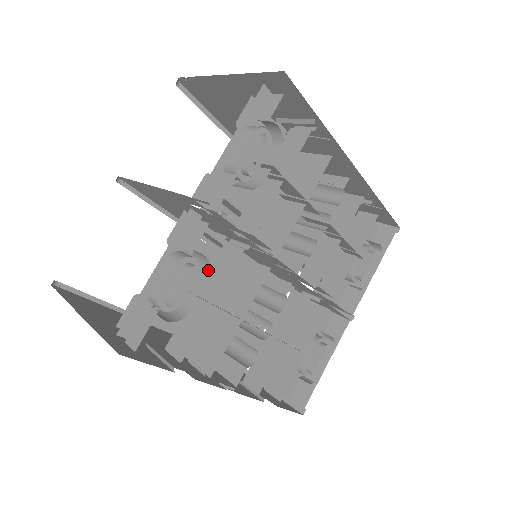
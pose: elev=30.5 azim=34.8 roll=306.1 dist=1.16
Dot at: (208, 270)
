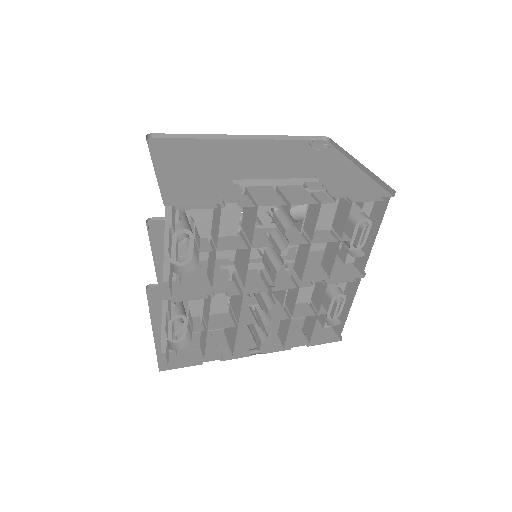
Dot at: occluded
